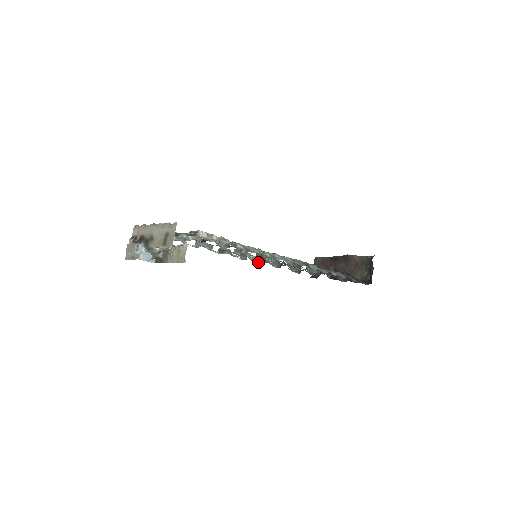
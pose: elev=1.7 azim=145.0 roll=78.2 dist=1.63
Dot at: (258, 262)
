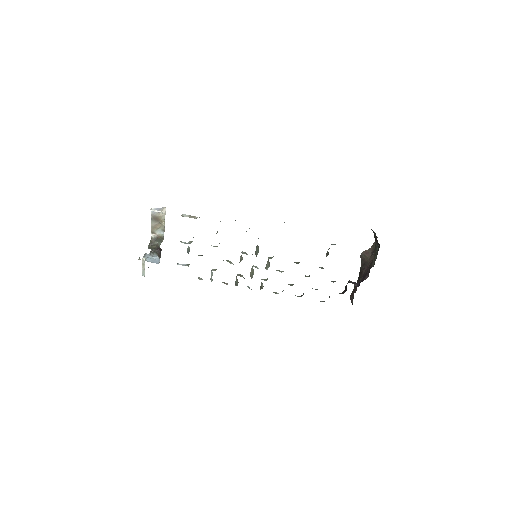
Dot at: occluded
